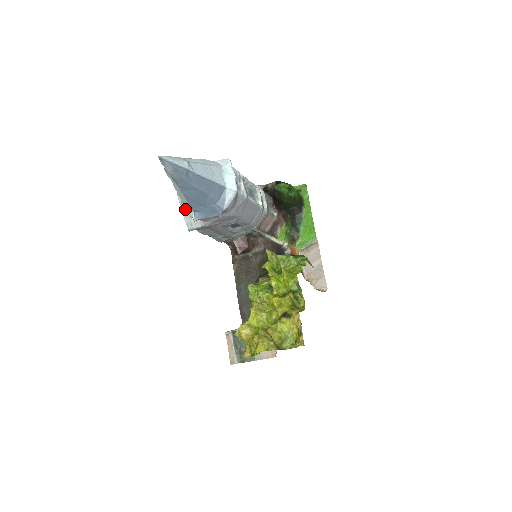
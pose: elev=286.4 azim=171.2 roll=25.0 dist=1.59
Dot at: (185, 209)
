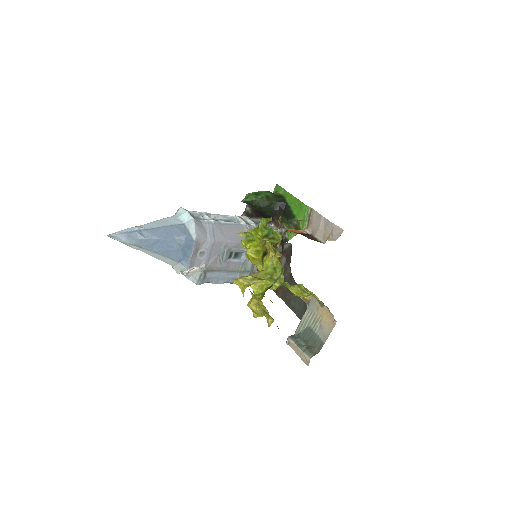
Dot at: (177, 269)
